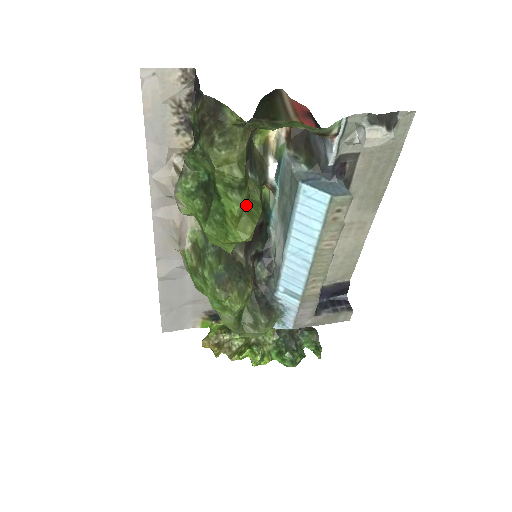
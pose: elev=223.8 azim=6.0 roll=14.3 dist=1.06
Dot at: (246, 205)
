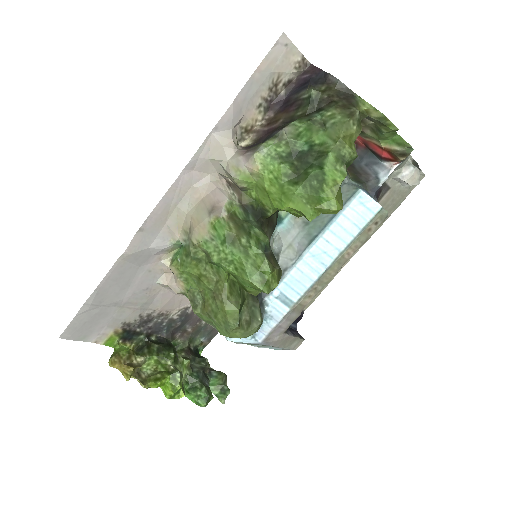
Dot at: occluded
